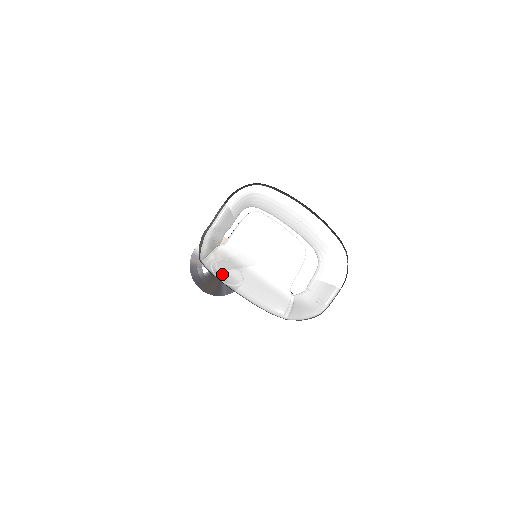
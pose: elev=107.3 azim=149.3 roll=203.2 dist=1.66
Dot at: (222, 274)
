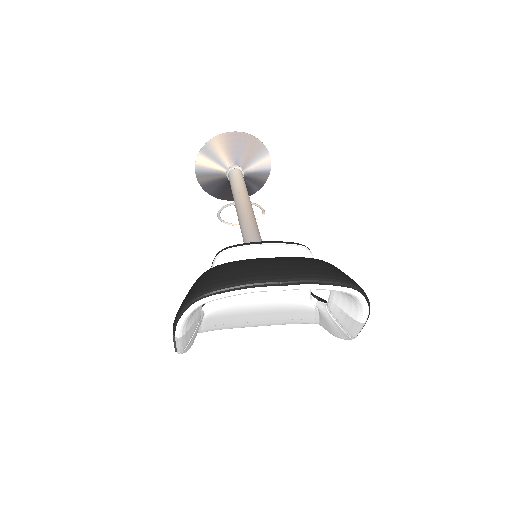
Dot at: (225, 328)
